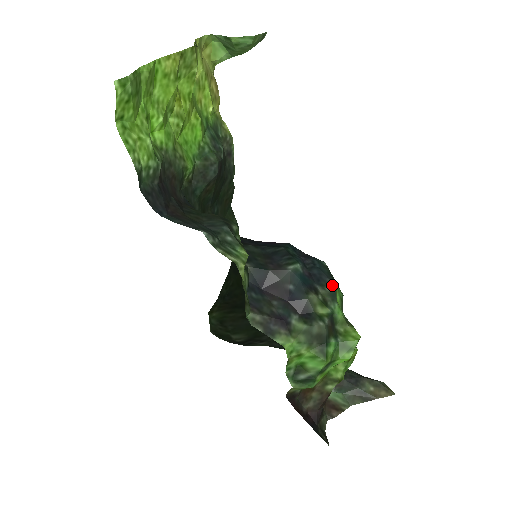
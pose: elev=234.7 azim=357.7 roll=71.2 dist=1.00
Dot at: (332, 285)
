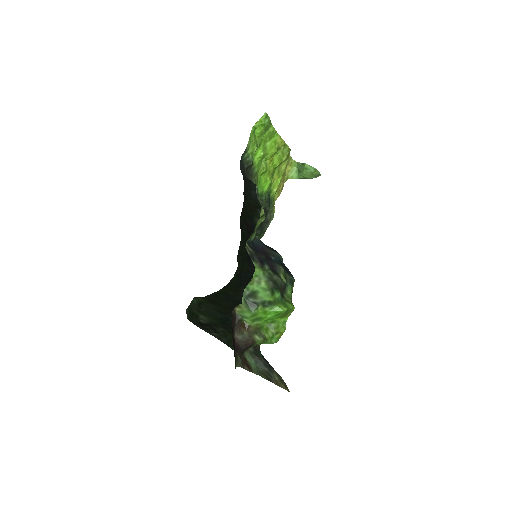
Dot at: (293, 278)
